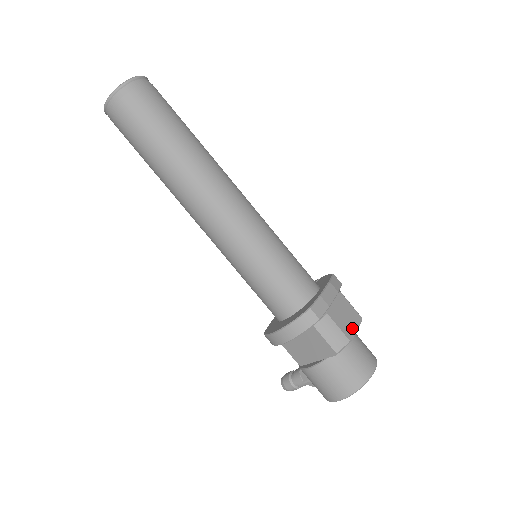
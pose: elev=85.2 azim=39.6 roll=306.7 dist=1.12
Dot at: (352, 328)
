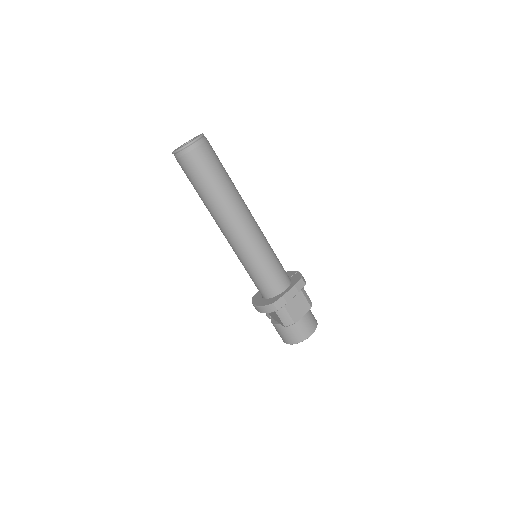
Dot at: (300, 315)
